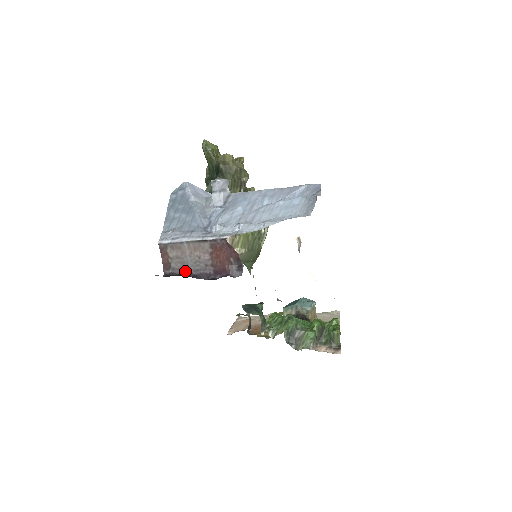
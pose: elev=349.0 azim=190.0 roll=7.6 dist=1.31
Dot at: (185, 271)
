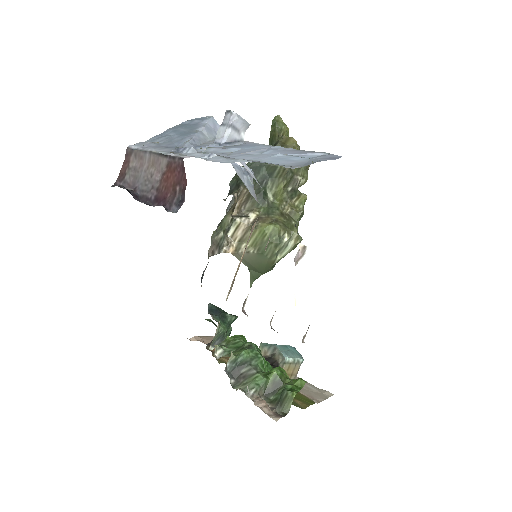
Dot at: (132, 188)
